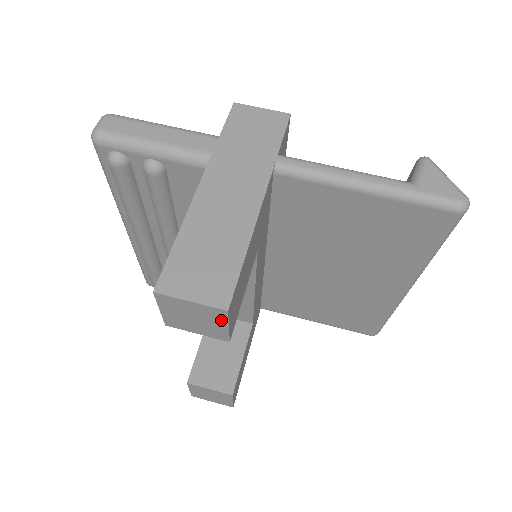
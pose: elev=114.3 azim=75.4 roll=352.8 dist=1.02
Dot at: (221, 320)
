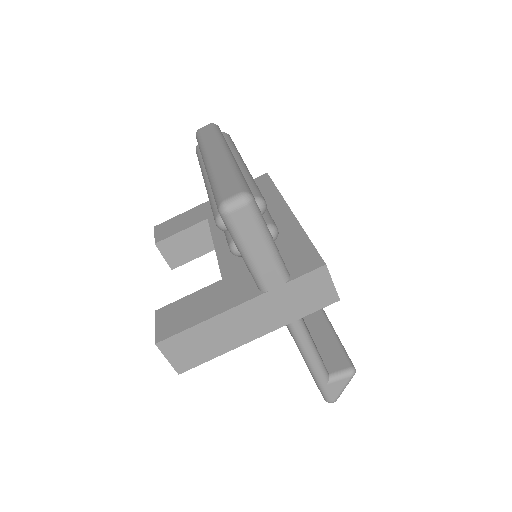
Dot at: occluded
